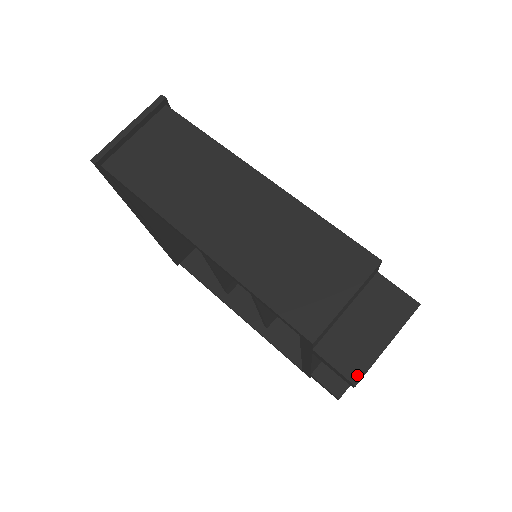
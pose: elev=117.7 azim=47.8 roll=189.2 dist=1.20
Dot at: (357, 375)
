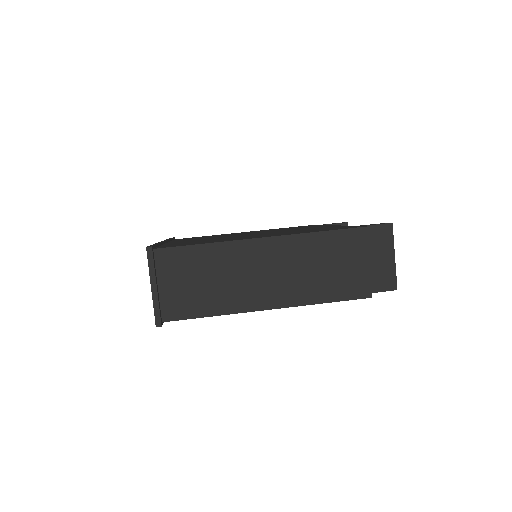
Dot at: (394, 285)
